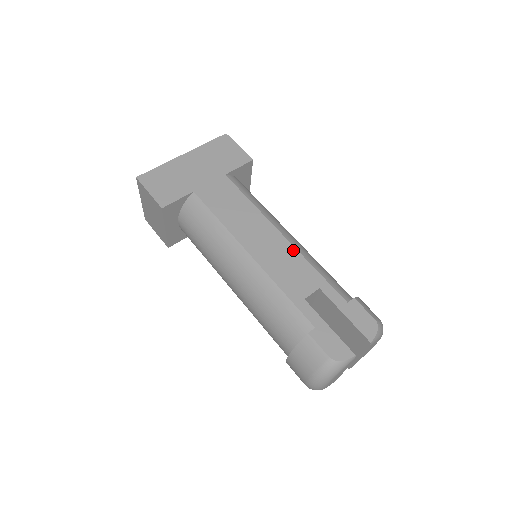
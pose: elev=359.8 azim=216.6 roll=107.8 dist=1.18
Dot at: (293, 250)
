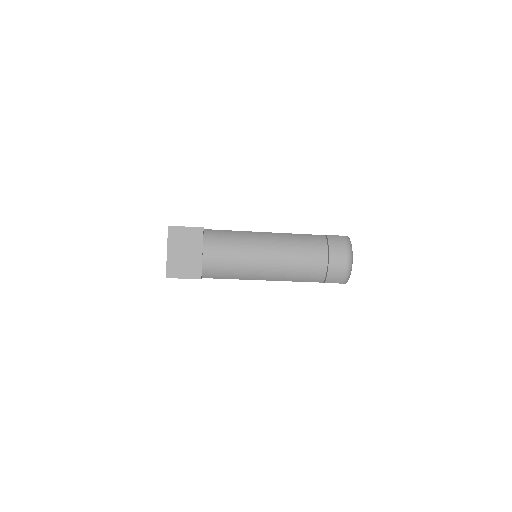
Dot at: occluded
